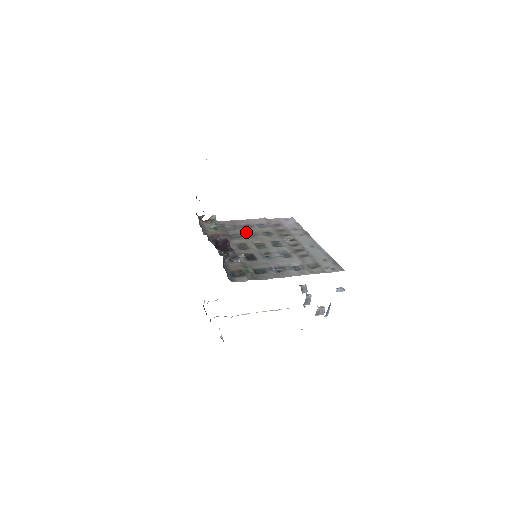
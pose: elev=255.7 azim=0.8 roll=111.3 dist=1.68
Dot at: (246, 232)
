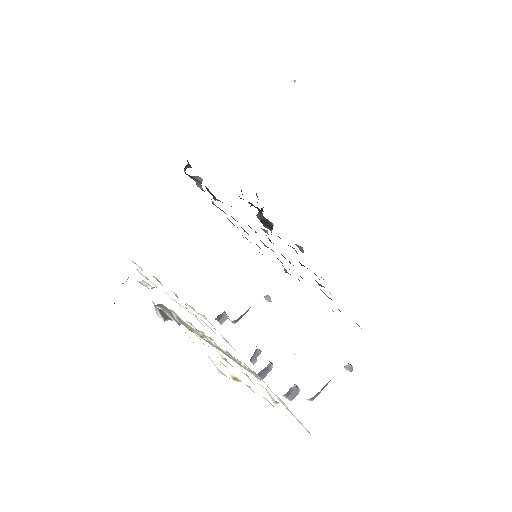
Dot at: occluded
